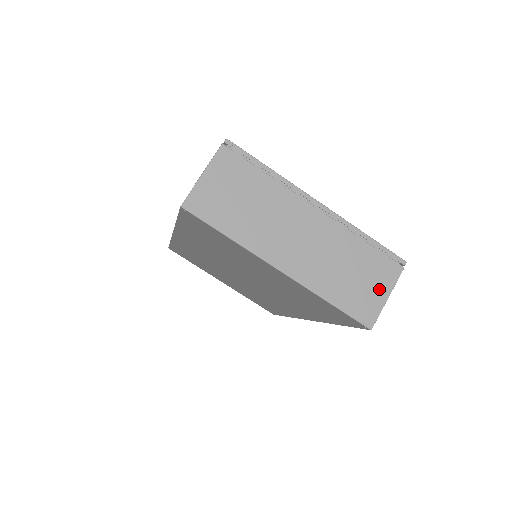
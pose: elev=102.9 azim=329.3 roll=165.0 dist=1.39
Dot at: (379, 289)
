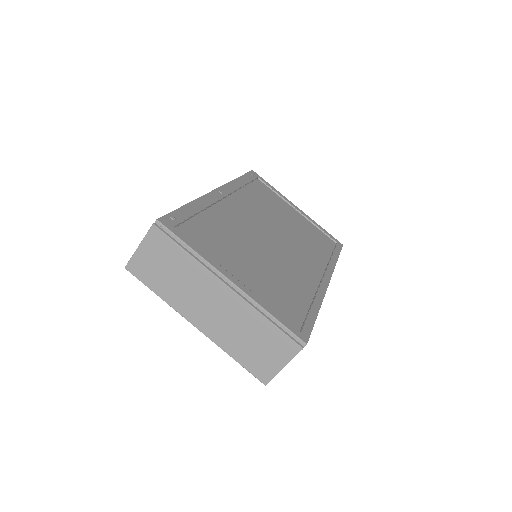
Dot at: (276, 359)
